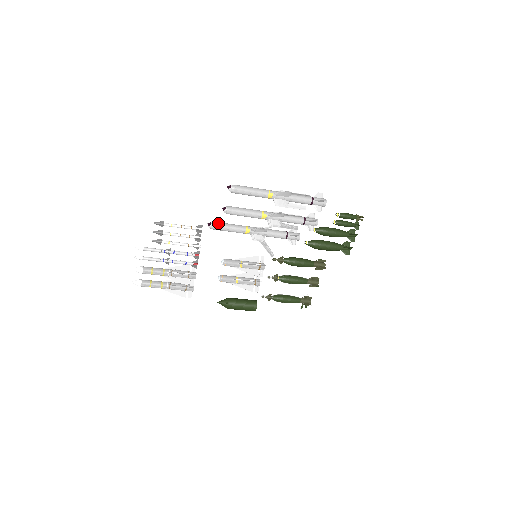
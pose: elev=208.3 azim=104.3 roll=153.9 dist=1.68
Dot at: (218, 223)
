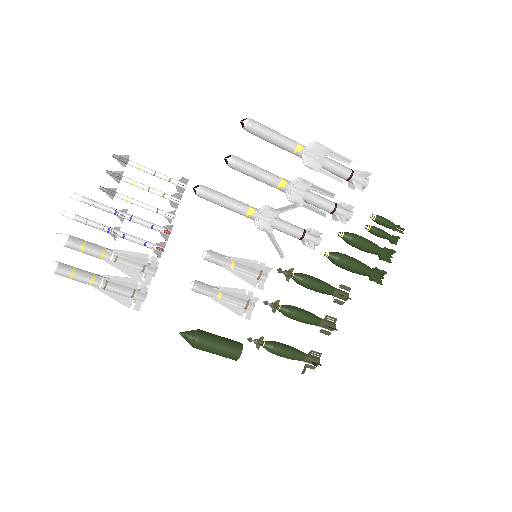
Dot at: (210, 188)
